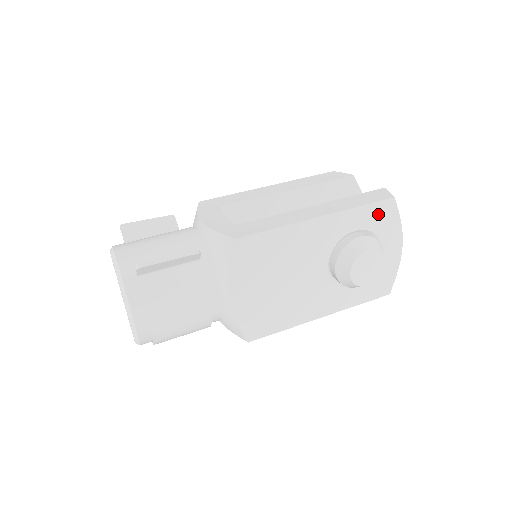
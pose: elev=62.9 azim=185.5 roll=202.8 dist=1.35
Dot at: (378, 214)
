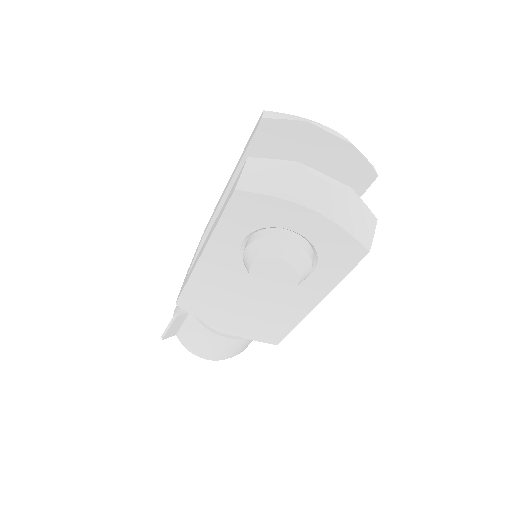
Dot at: (242, 214)
